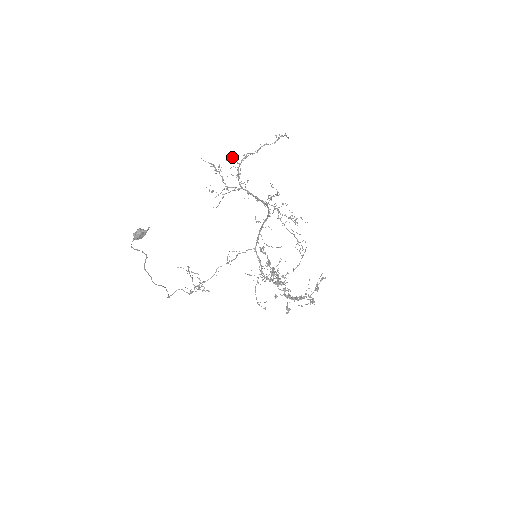
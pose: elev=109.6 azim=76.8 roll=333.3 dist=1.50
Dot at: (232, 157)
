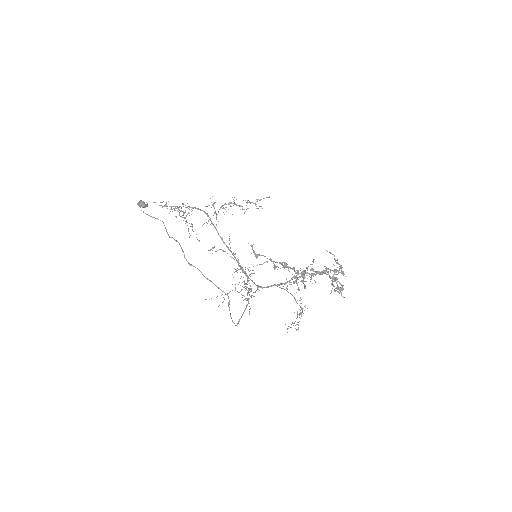
Dot at: occluded
